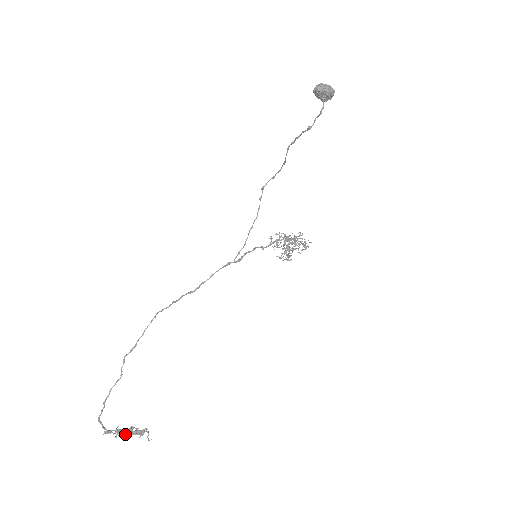
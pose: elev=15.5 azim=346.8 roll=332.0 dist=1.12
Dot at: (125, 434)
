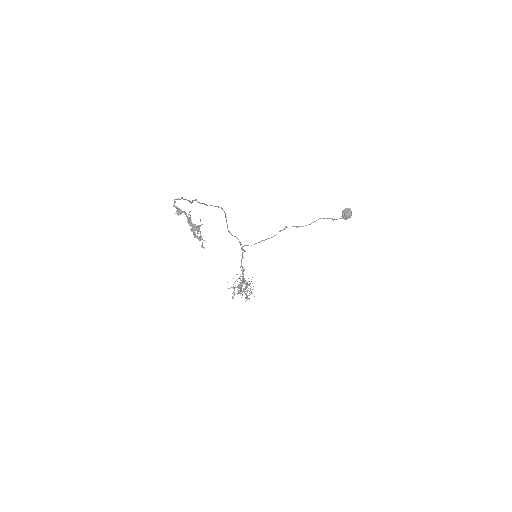
Dot at: (193, 224)
